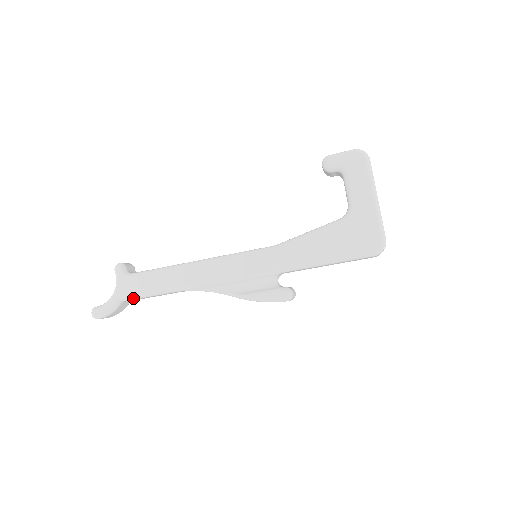
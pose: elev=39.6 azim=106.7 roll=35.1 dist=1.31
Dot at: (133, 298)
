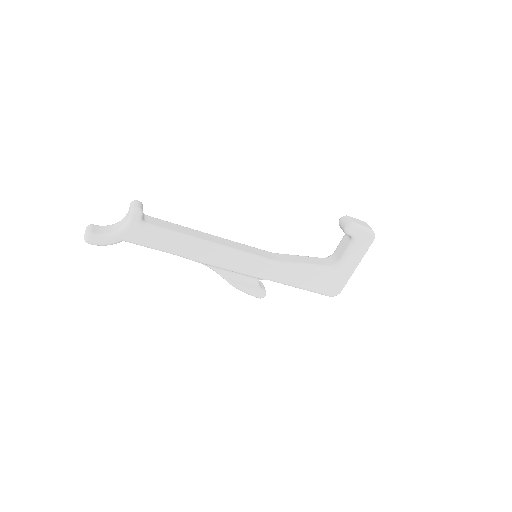
Dot at: (137, 244)
